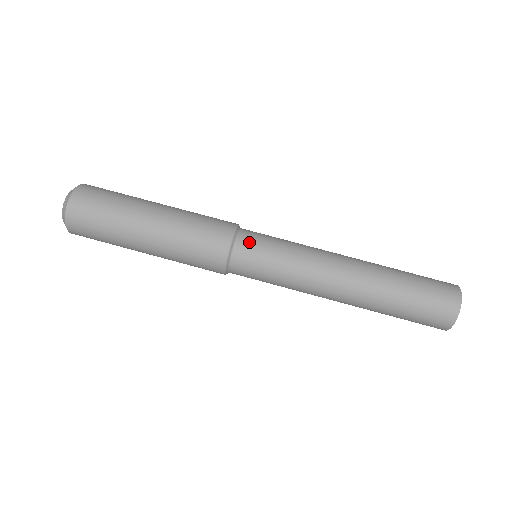
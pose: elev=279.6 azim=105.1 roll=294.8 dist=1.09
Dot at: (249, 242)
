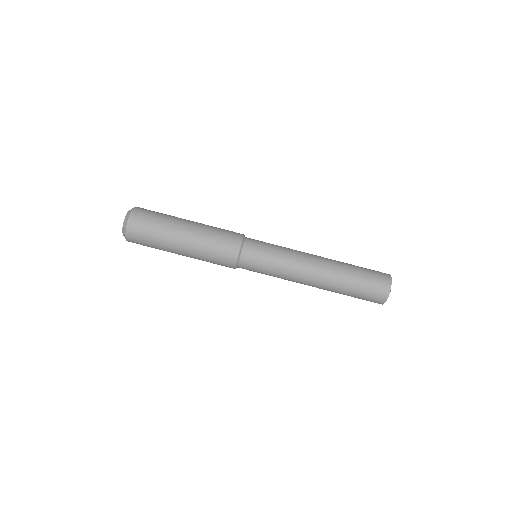
Dot at: (248, 263)
